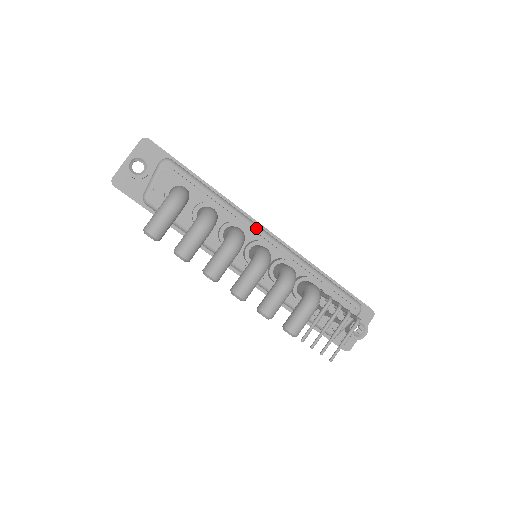
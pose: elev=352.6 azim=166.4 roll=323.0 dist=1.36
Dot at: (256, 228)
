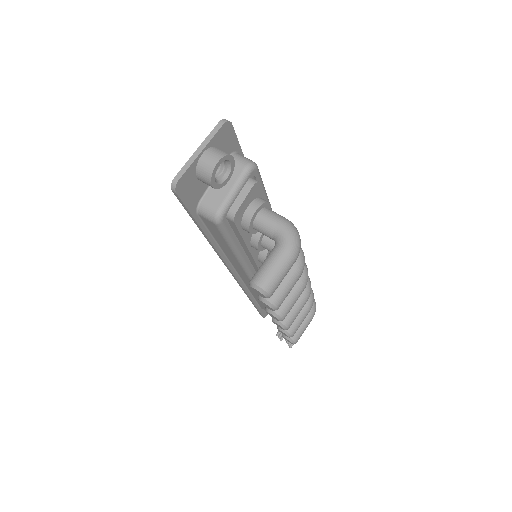
Dot at: occluded
